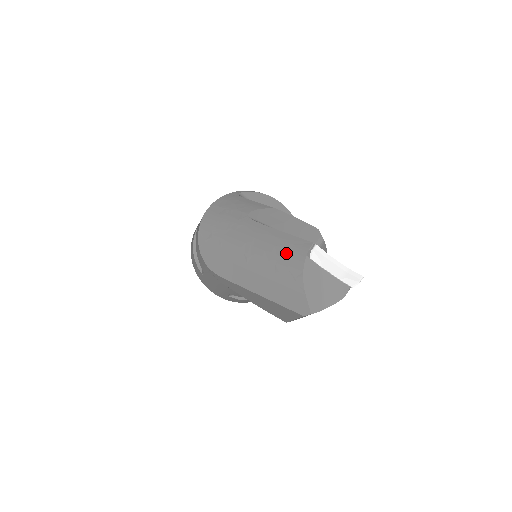
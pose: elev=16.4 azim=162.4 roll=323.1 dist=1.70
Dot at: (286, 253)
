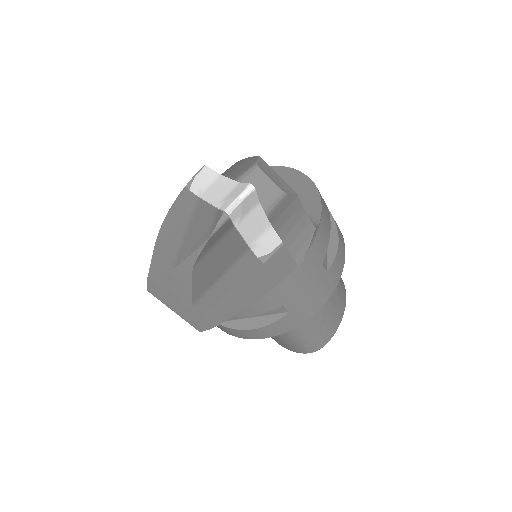
Dot at: occluded
